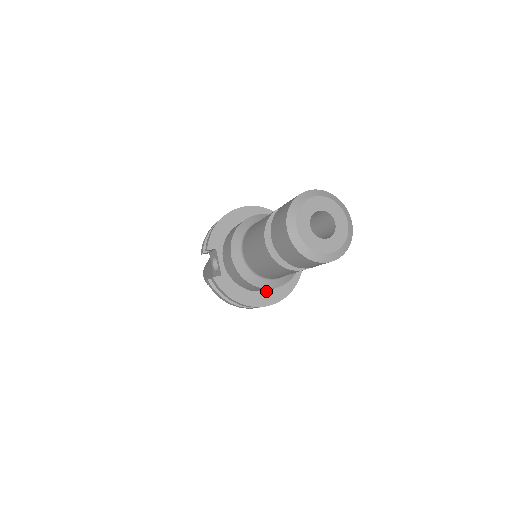
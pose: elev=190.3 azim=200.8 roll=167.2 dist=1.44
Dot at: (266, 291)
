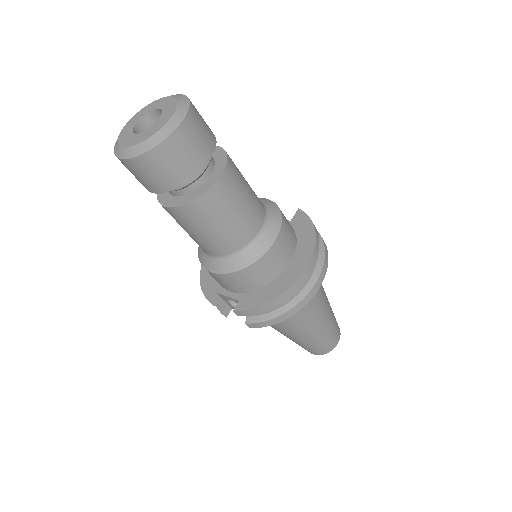
Dot at: (291, 262)
